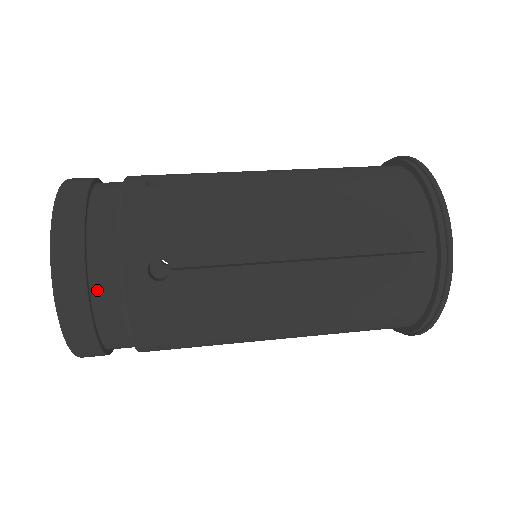
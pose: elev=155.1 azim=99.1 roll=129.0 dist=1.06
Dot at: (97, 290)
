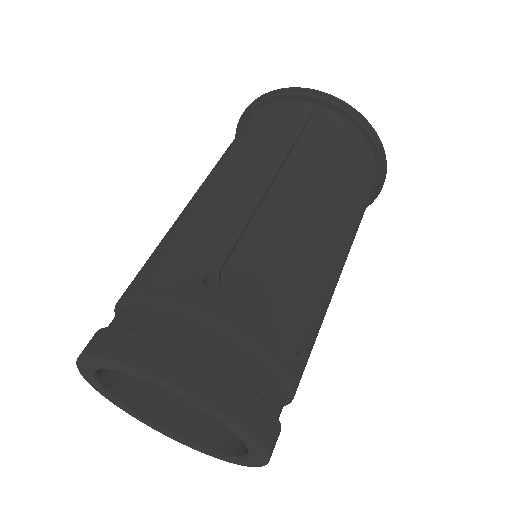
Dot at: occluded
